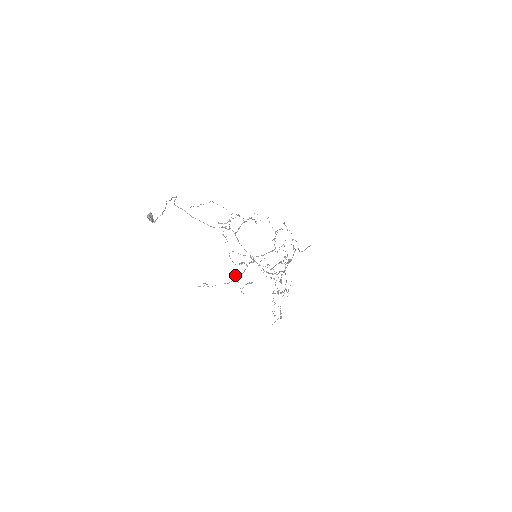
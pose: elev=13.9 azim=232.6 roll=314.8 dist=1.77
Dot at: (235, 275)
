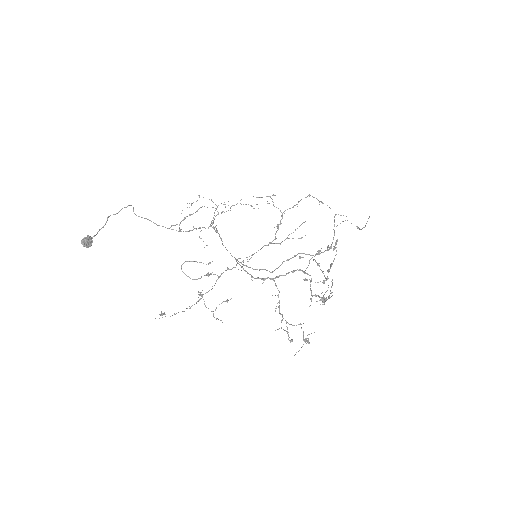
Dot at: (199, 294)
